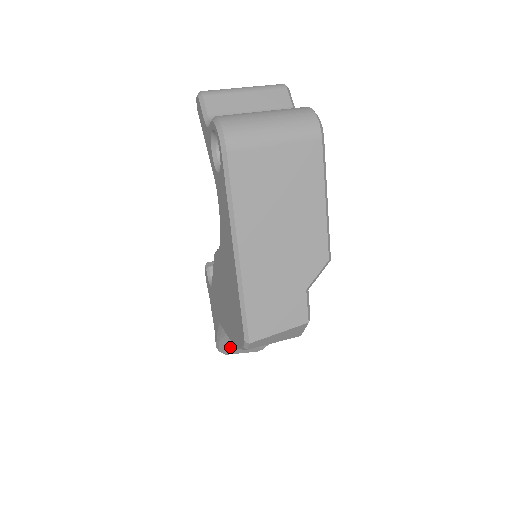
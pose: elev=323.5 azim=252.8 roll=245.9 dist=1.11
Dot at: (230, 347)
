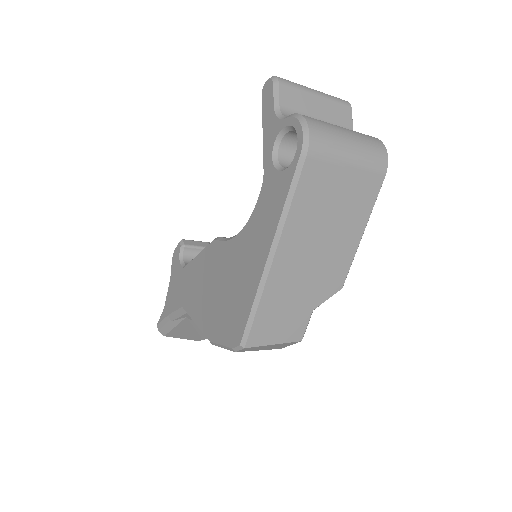
Dot at: (175, 331)
